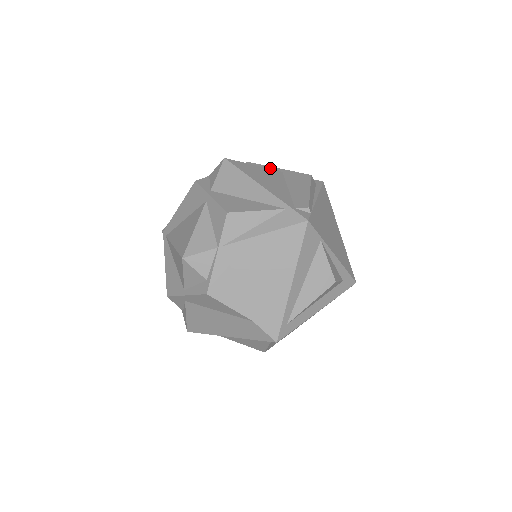
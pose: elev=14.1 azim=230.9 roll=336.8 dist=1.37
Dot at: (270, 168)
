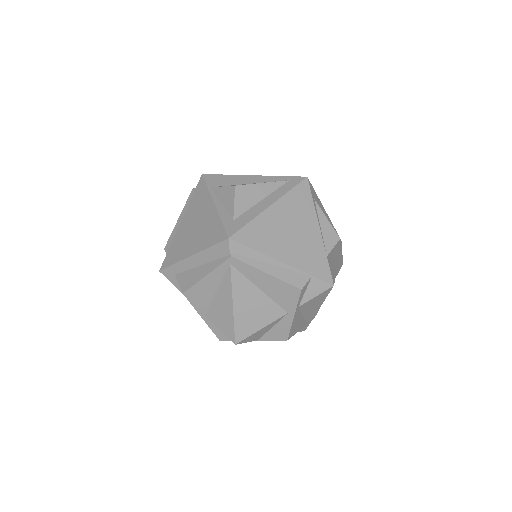
Dot at: (340, 253)
